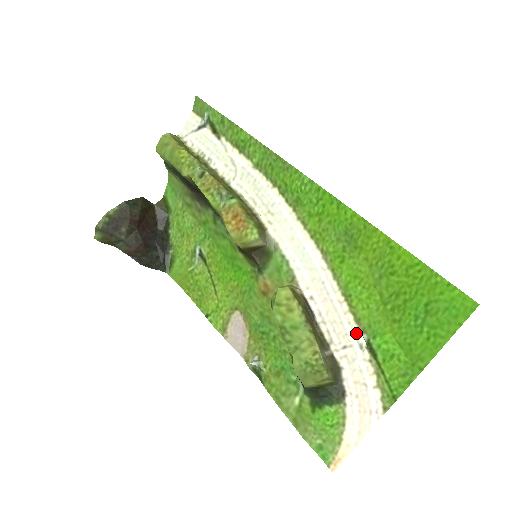
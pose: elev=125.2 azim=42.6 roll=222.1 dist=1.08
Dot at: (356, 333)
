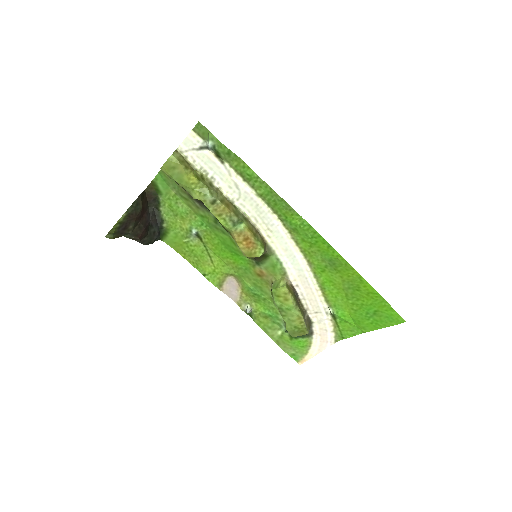
Dot at: (325, 307)
